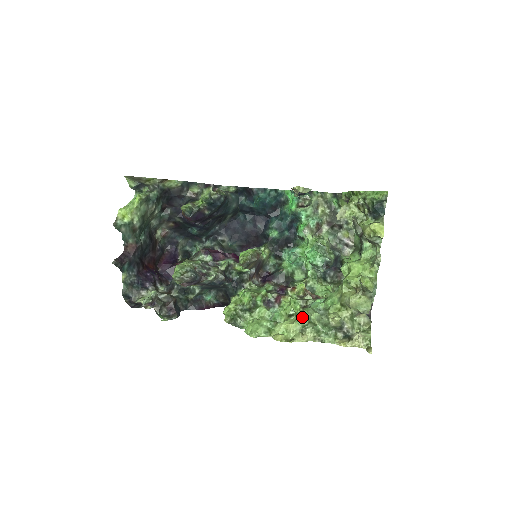
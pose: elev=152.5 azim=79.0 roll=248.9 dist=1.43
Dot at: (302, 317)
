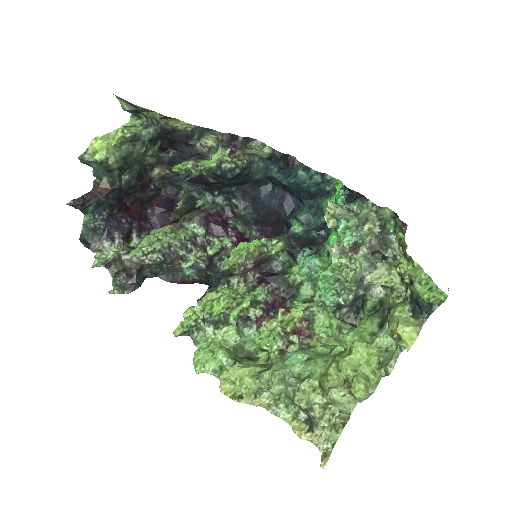
Dot at: (263, 378)
